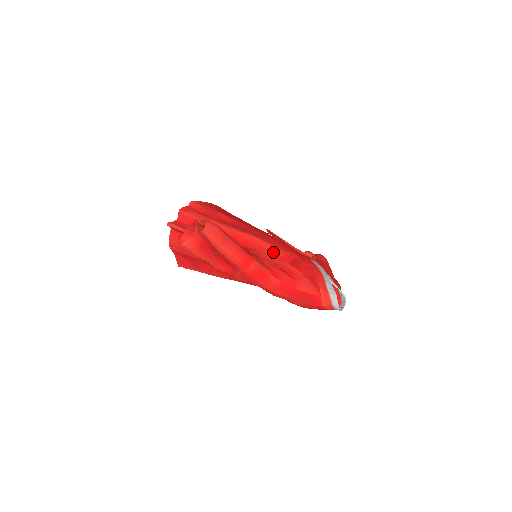
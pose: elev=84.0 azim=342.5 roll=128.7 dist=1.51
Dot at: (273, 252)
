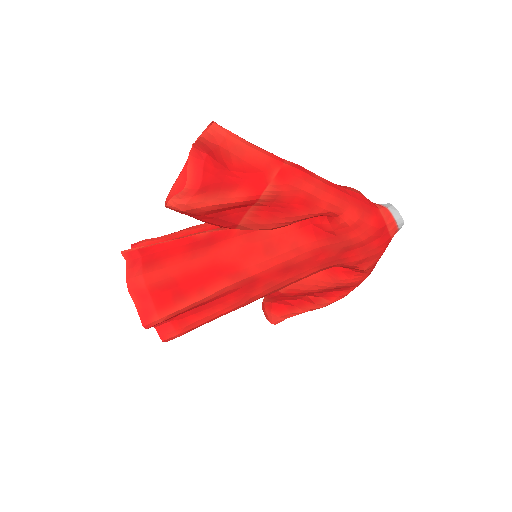
Dot at: occluded
